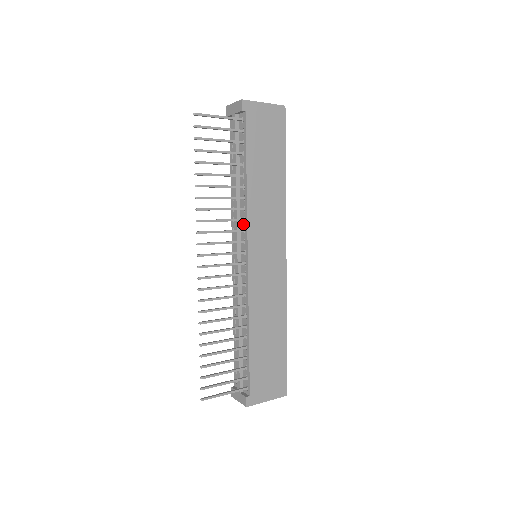
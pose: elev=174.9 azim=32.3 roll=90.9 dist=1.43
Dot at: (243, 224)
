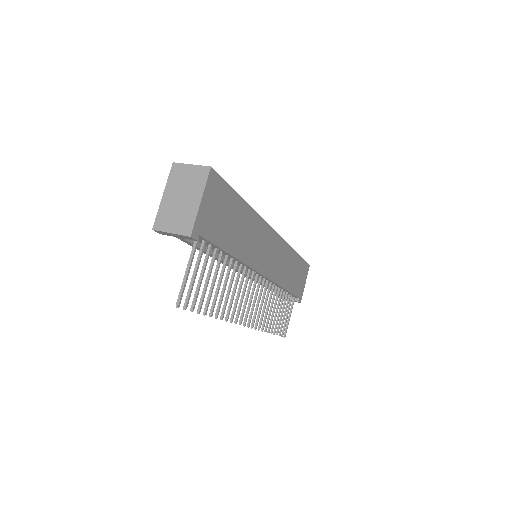
Dot at: (245, 268)
